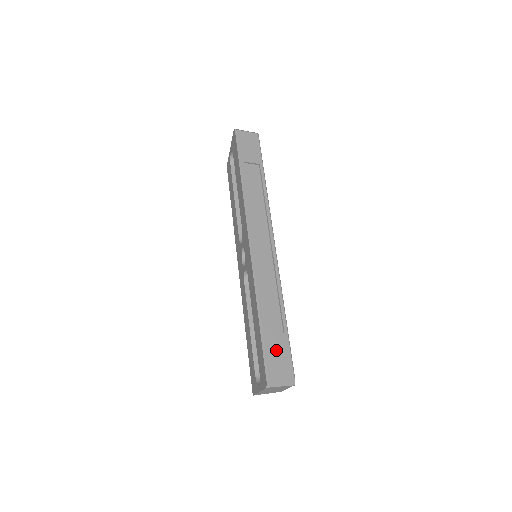
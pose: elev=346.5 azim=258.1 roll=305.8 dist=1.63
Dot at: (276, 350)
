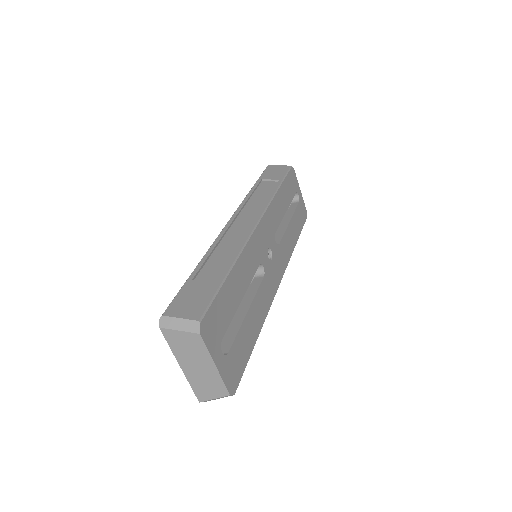
Dot at: (194, 294)
